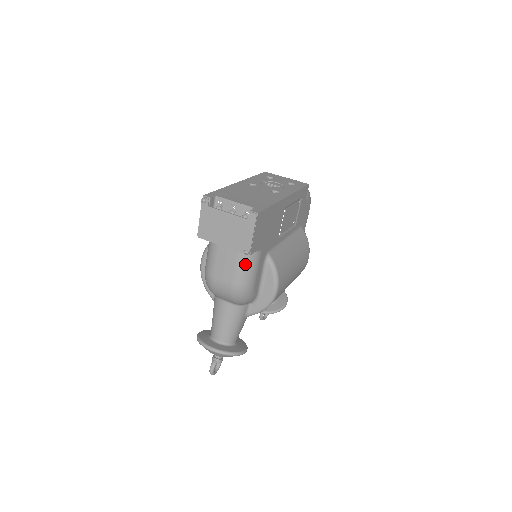
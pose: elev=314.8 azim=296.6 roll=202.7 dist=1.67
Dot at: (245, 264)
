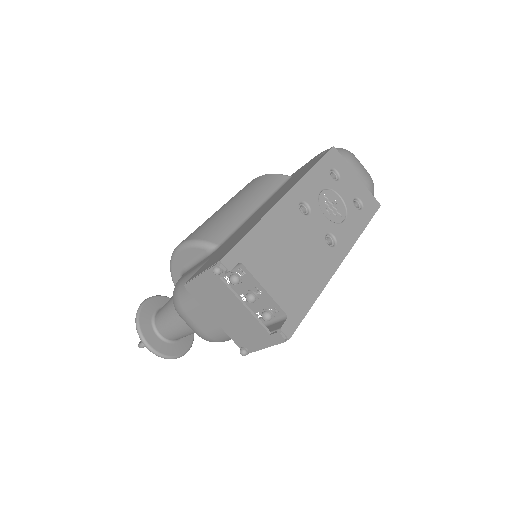
Dot at: occluded
